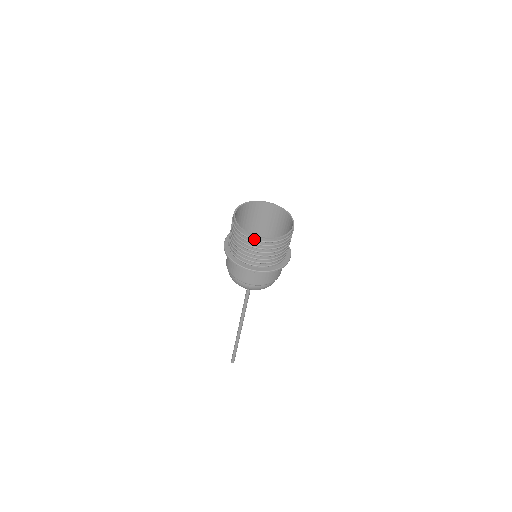
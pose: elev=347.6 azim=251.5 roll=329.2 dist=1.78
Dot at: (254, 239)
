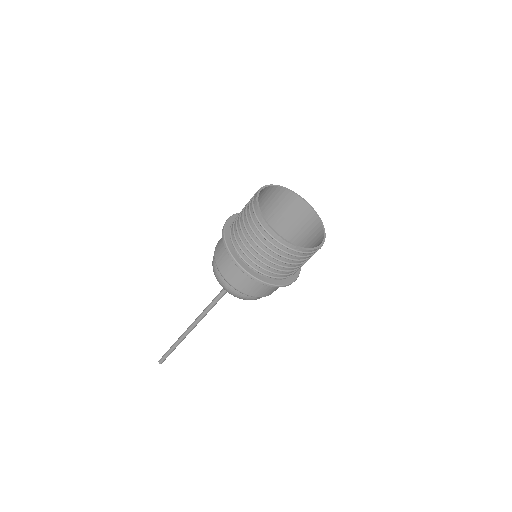
Dot at: (271, 234)
